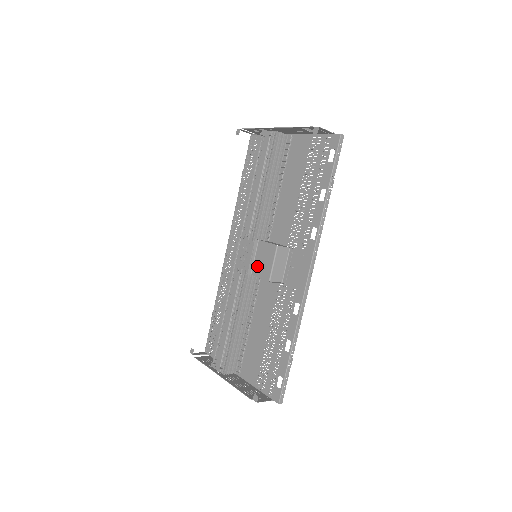
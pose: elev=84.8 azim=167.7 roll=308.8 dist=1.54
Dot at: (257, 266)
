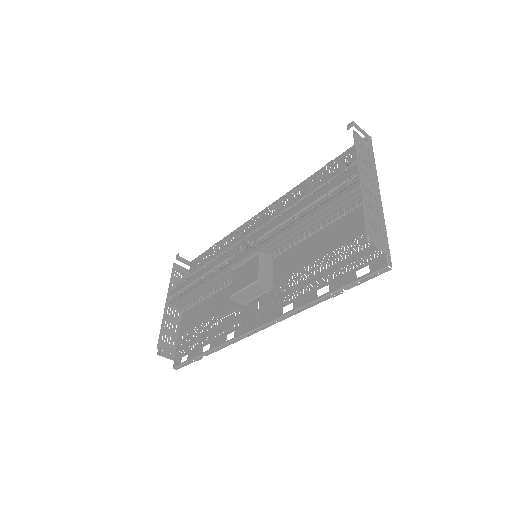
Dot at: (240, 271)
